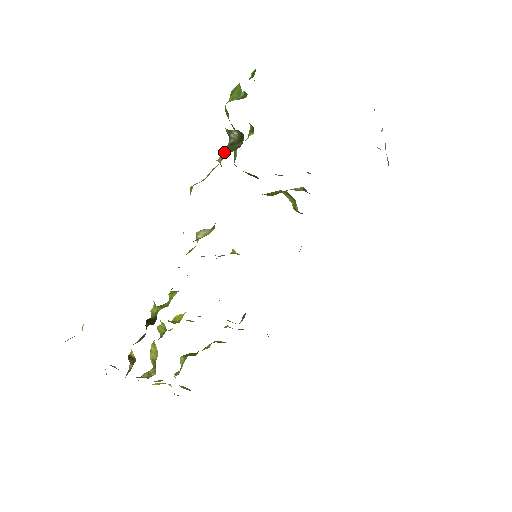
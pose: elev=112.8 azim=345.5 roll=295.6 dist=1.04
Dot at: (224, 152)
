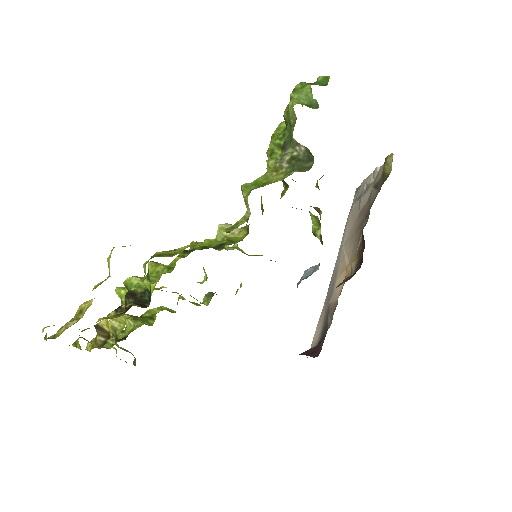
Dot at: (282, 160)
